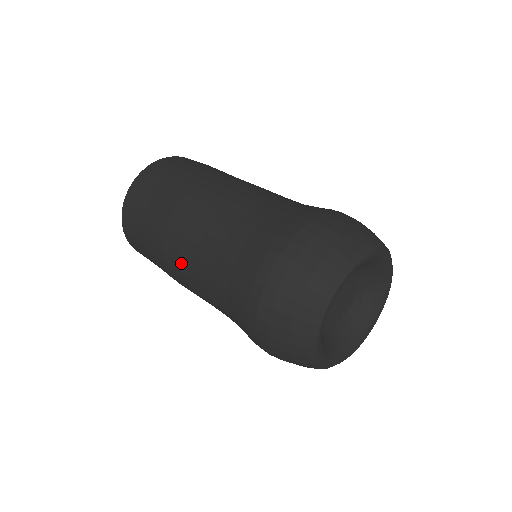
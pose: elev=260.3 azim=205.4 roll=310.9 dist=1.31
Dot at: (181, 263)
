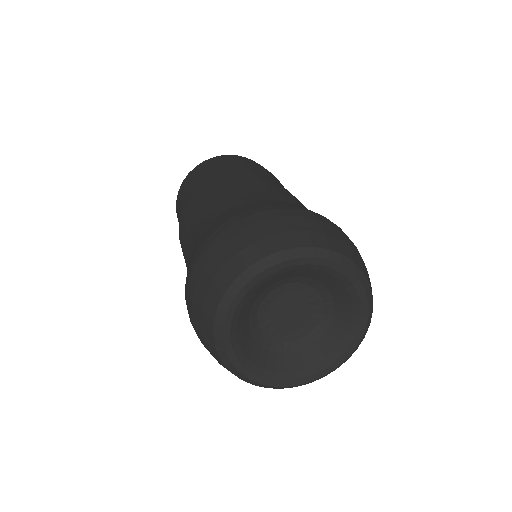
Dot at: (185, 262)
